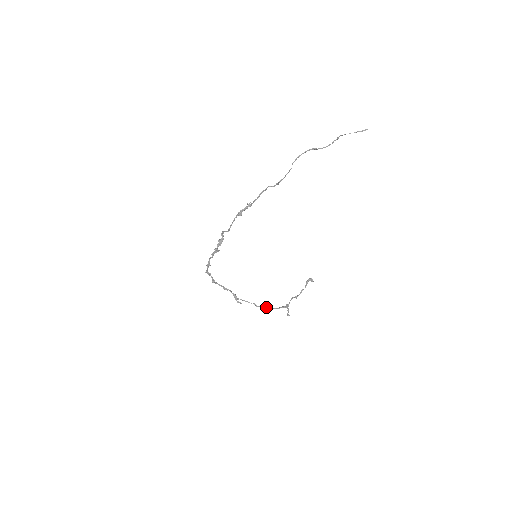
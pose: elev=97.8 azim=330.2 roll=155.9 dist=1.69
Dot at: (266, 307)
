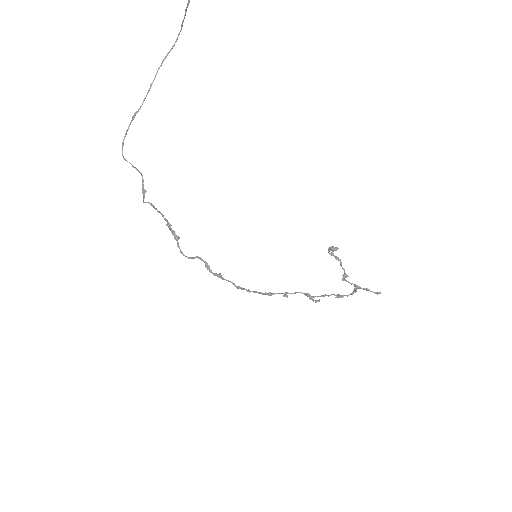
Dot at: (344, 295)
